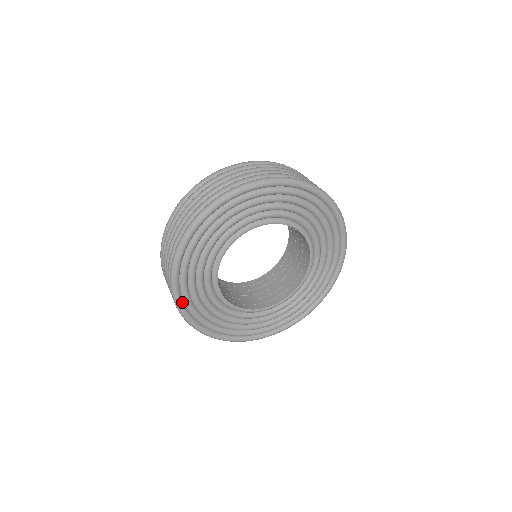
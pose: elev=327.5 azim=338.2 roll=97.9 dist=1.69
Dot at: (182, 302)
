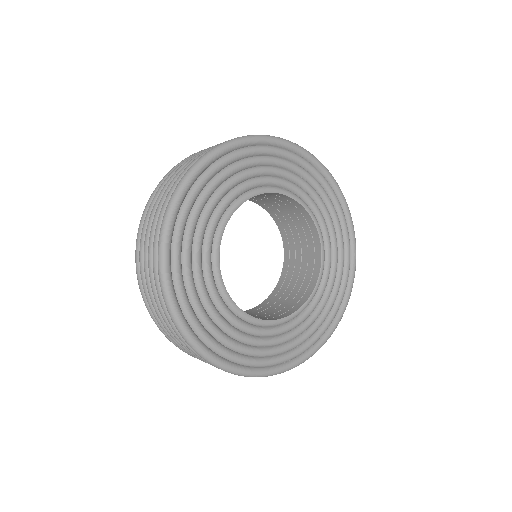
Dot at: (227, 362)
